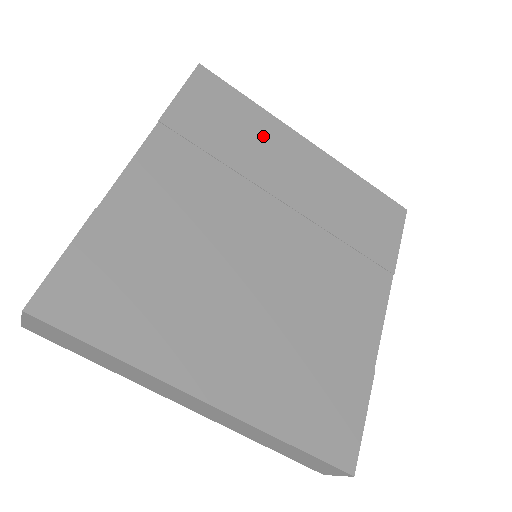
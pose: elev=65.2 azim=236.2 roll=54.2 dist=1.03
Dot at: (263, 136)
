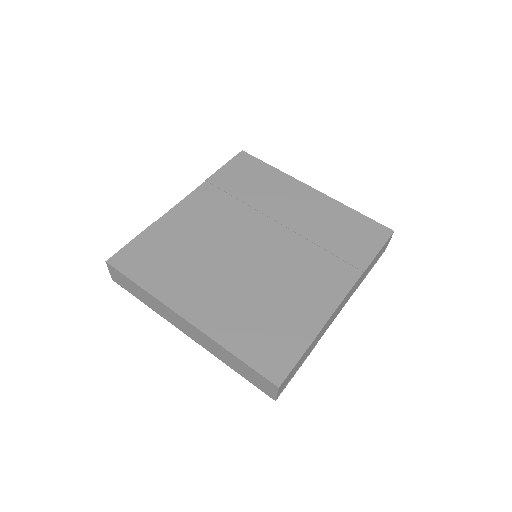
Dot at: (275, 186)
